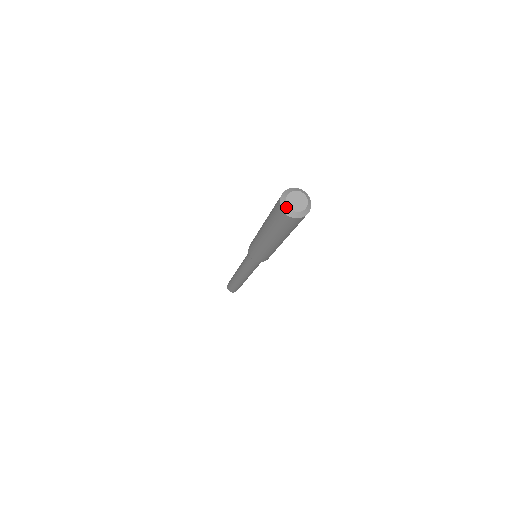
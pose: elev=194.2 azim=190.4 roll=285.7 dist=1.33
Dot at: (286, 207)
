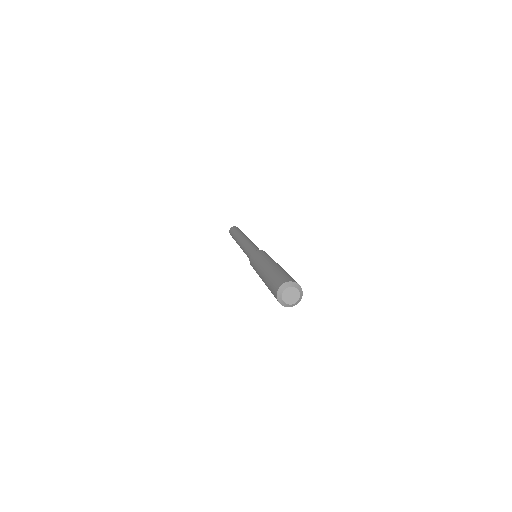
Dot at: (281, 291)
